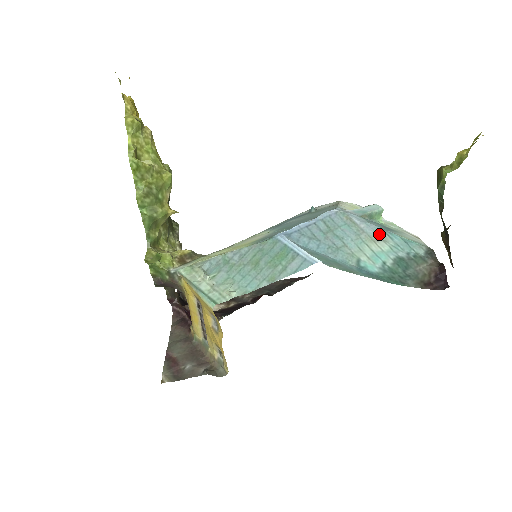
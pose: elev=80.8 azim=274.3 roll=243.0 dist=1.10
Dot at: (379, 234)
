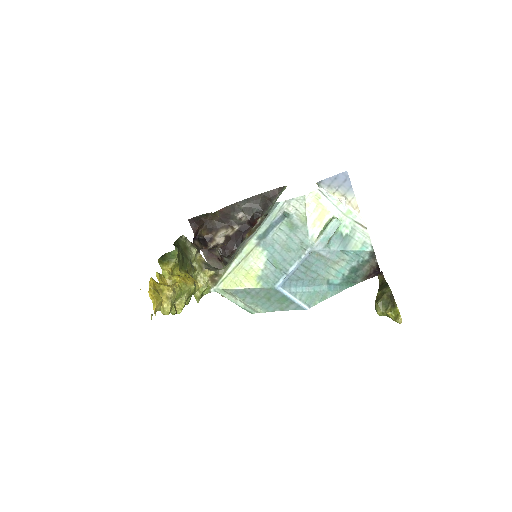
Dot at: (339, 256)
